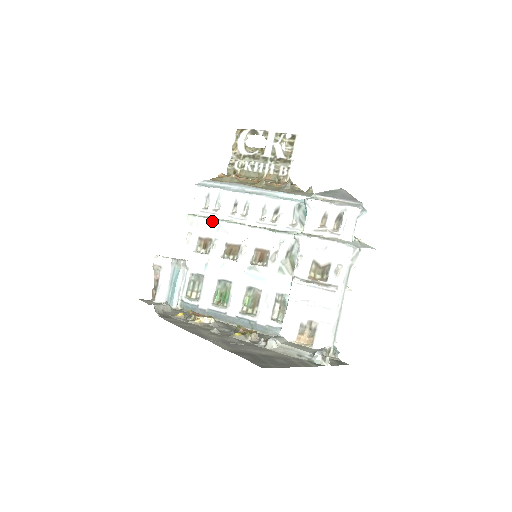
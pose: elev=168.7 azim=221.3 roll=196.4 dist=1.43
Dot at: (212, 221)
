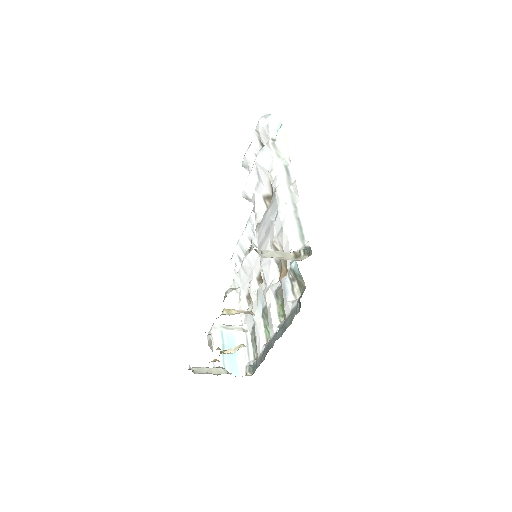
Dot at: (240, 271)
